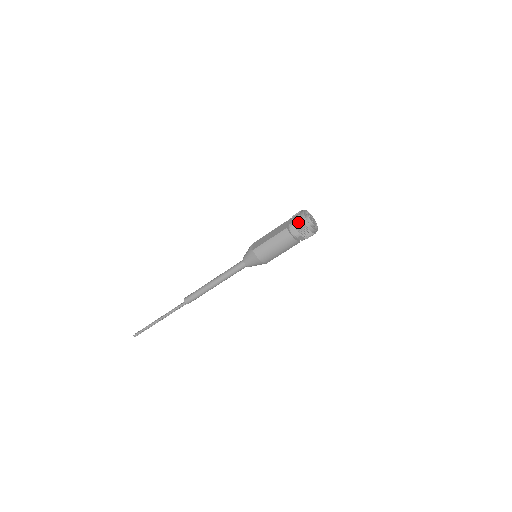
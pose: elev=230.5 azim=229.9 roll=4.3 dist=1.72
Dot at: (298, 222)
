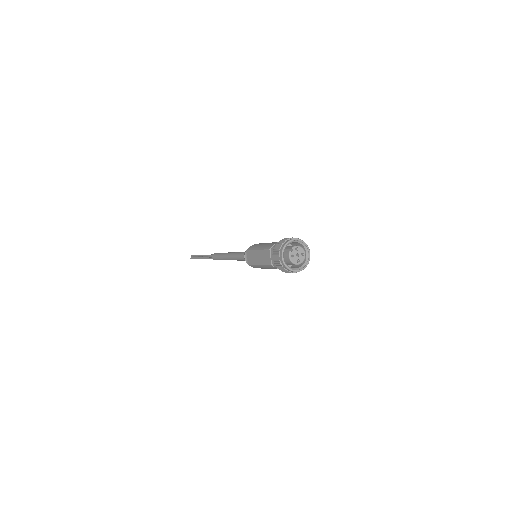
Dot at: (280, 269)
